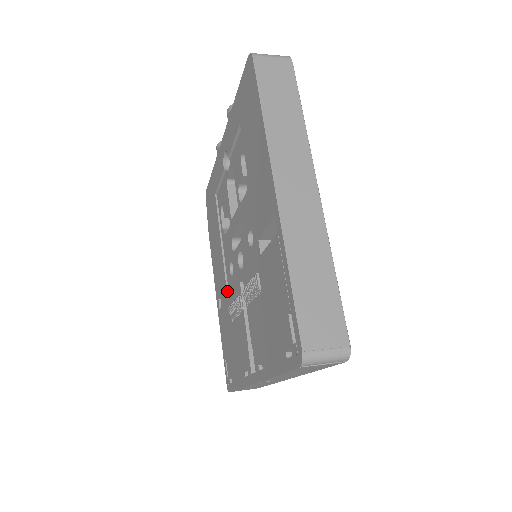
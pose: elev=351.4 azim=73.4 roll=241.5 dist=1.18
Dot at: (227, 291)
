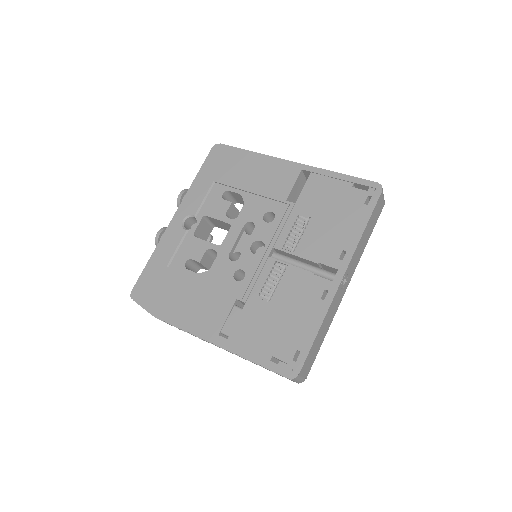
Dot at: (241, 298)
